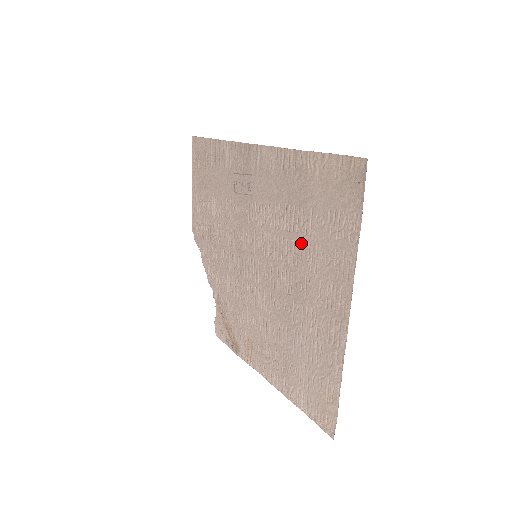
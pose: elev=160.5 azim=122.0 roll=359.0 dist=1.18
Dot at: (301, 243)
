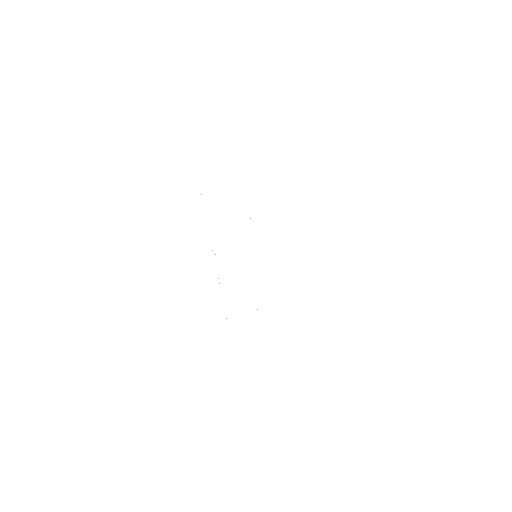
Dot at: occluded
